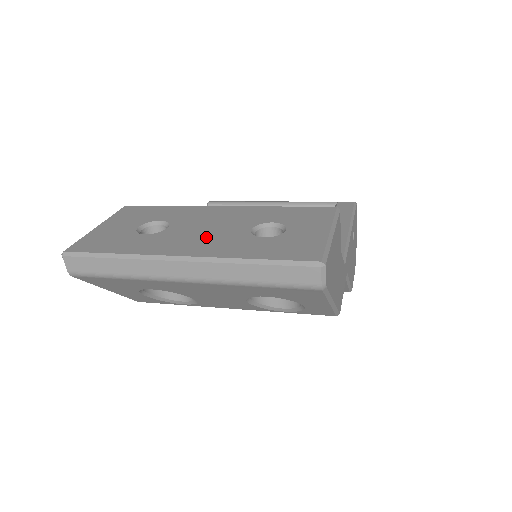
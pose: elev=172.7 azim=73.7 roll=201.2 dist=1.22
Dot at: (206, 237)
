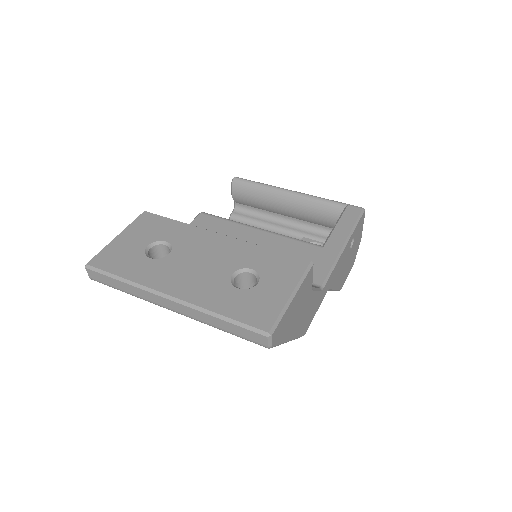
Dot at: (194, 275)
